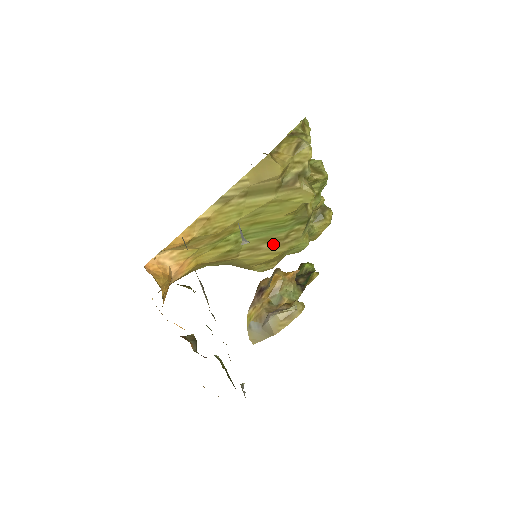
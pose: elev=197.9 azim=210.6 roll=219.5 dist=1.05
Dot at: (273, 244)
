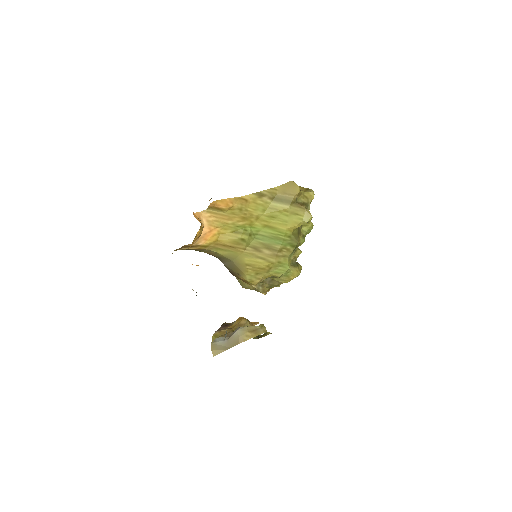
Dot at: (270, 252)
